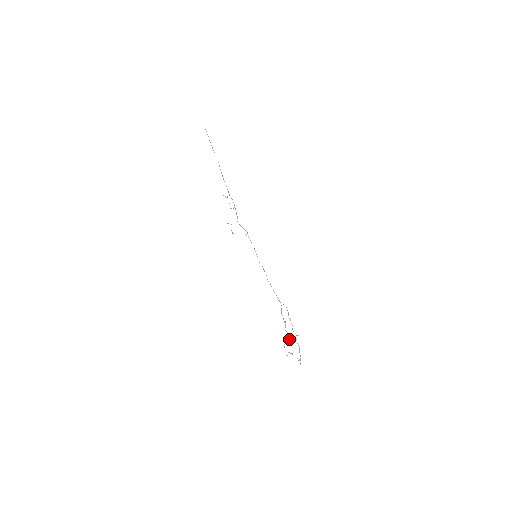
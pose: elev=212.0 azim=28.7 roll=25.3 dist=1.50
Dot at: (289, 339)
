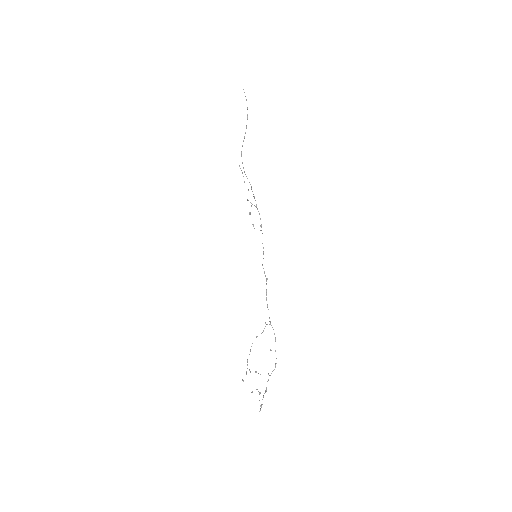
Dot at: occluded
